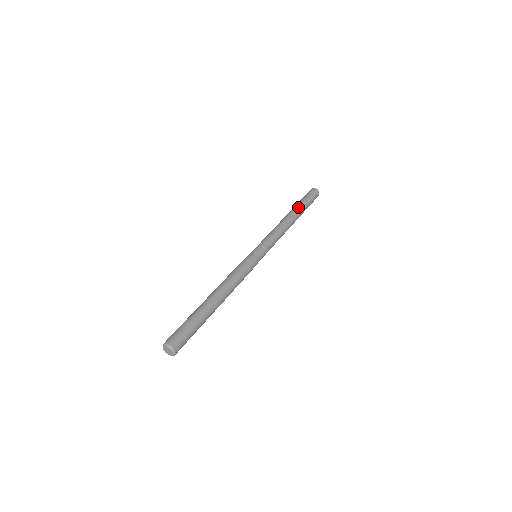
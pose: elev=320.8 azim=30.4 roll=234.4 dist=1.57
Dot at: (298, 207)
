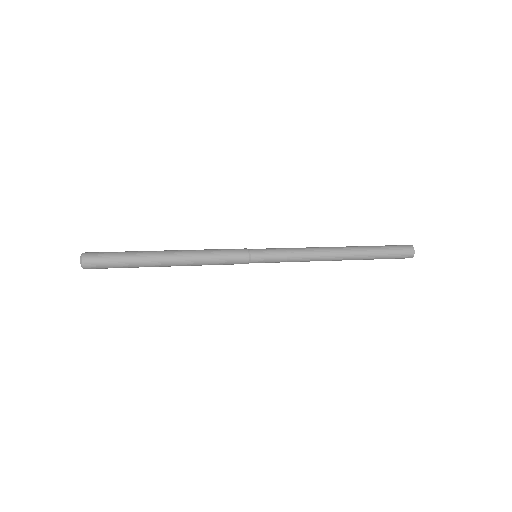
Dot at: (360, 246)
